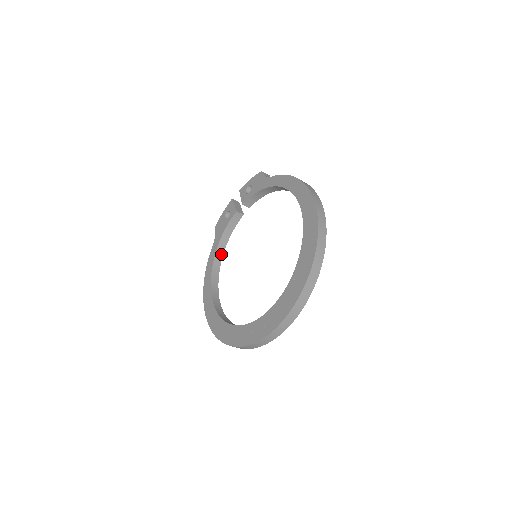
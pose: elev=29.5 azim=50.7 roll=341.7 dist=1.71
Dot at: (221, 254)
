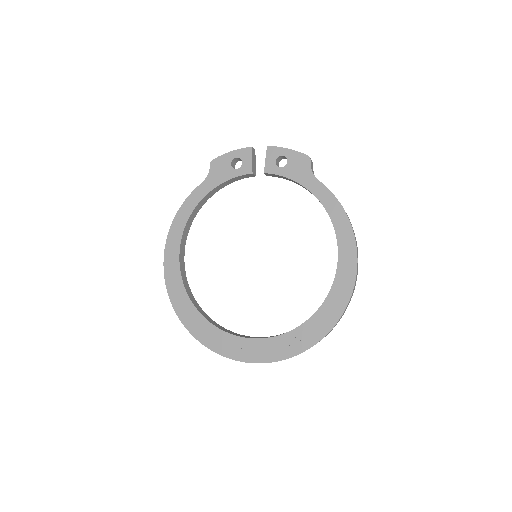
Dot at: (206, 200)
